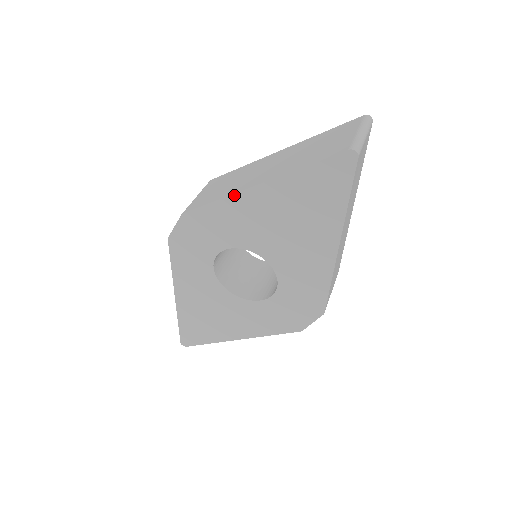
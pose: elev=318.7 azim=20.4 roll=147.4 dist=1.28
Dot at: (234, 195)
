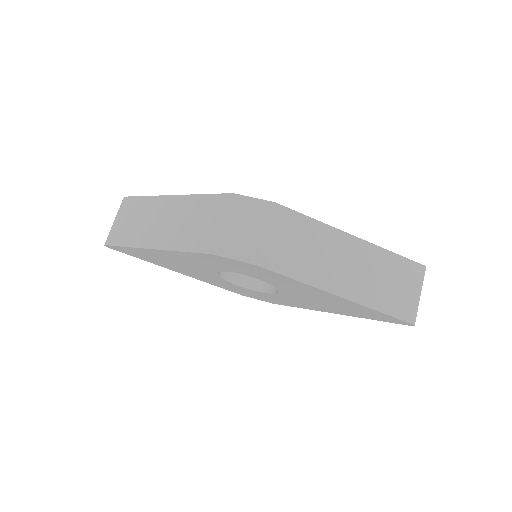
Dot at: (317, 288)
